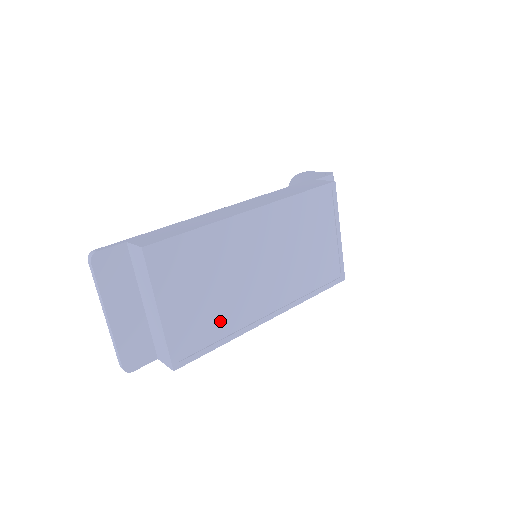
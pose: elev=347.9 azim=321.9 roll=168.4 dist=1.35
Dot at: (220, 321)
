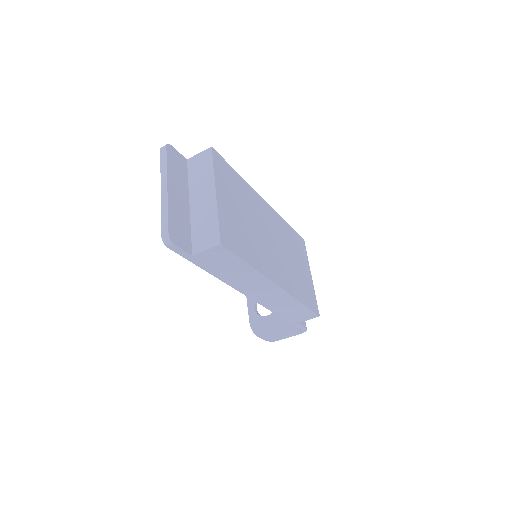
Dot at: (249, 247)
